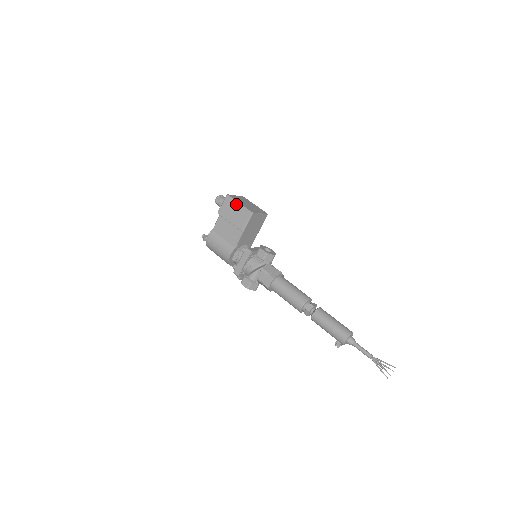
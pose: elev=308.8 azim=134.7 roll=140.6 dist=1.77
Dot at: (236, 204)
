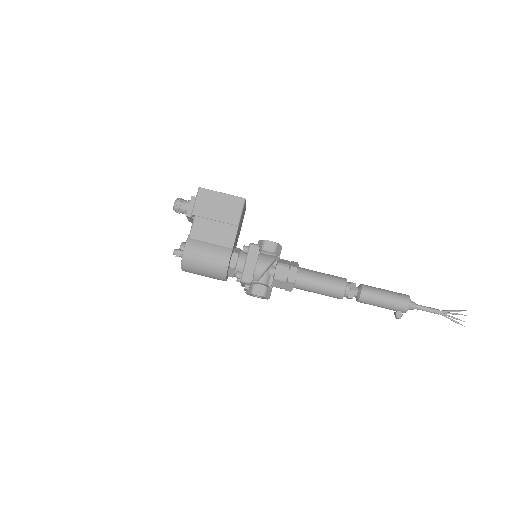
Dot at: (218, 195)
